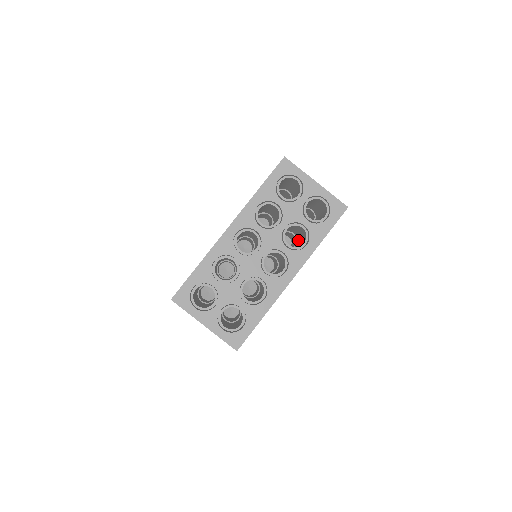
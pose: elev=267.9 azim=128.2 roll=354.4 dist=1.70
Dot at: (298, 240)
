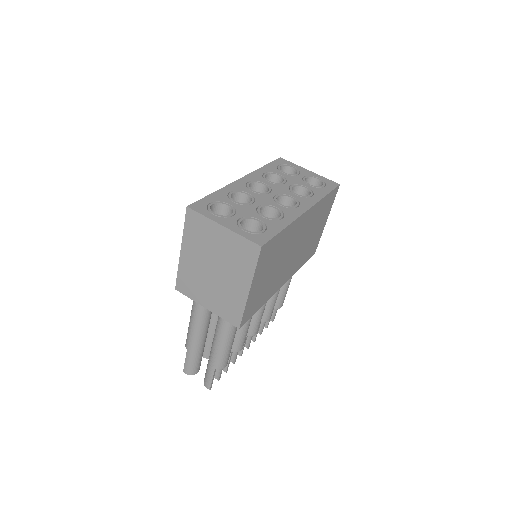
Dot at: occluded
